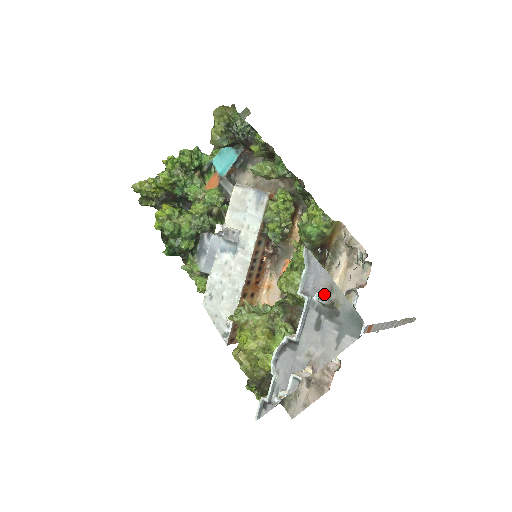
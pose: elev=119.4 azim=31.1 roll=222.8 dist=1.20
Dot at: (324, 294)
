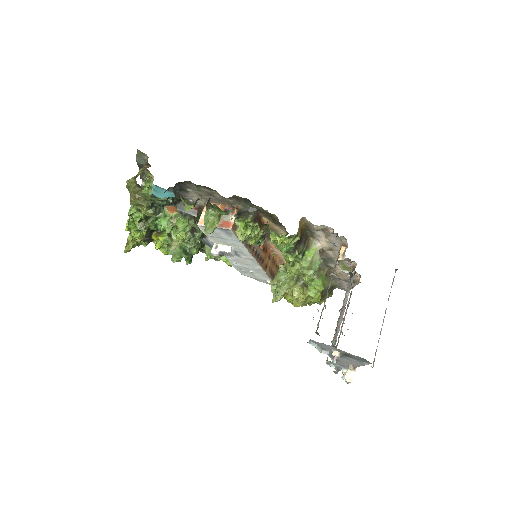
Dot at: (337, 352)
